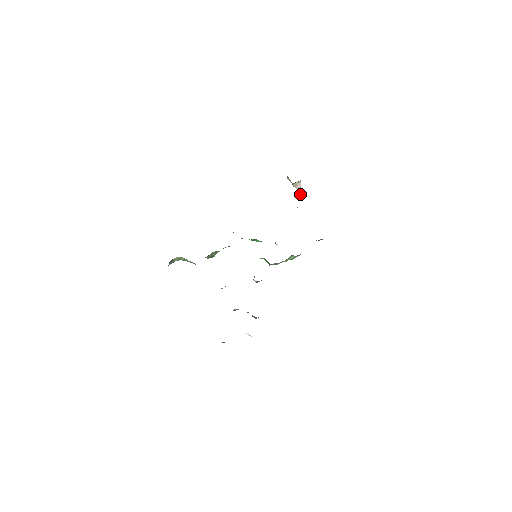
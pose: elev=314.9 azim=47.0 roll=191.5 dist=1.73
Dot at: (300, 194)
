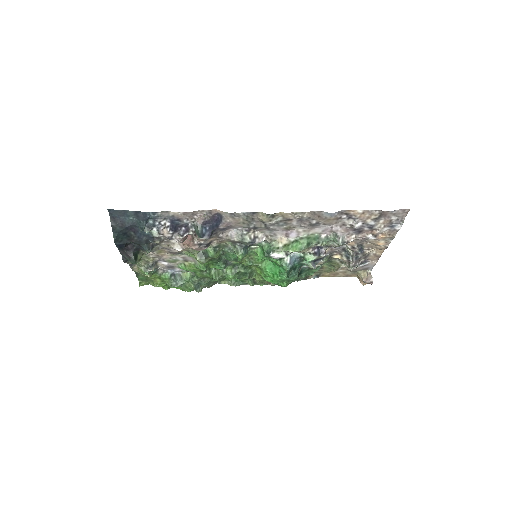
Dot at: (357, 266)
